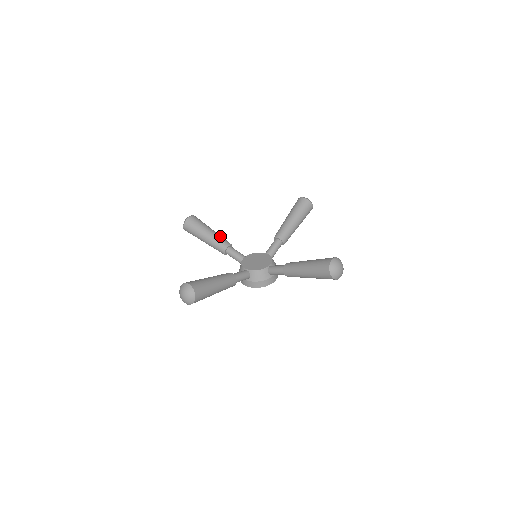
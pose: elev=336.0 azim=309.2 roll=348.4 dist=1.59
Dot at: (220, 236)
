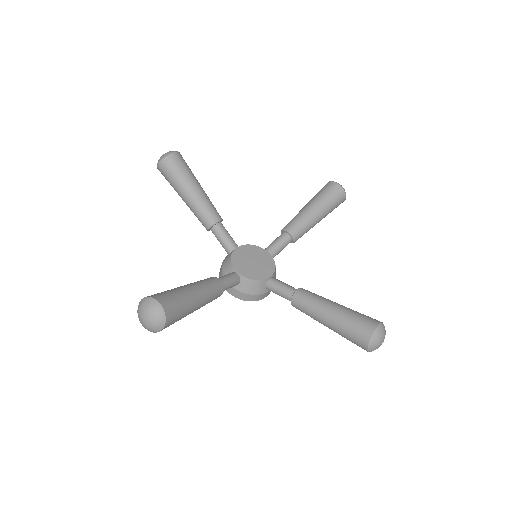
Dot at: (210, 201)
